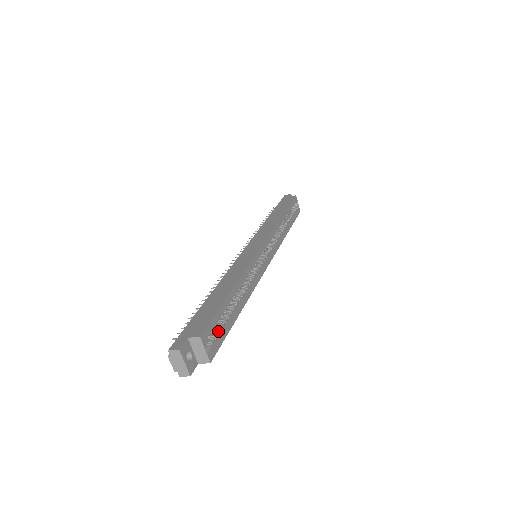
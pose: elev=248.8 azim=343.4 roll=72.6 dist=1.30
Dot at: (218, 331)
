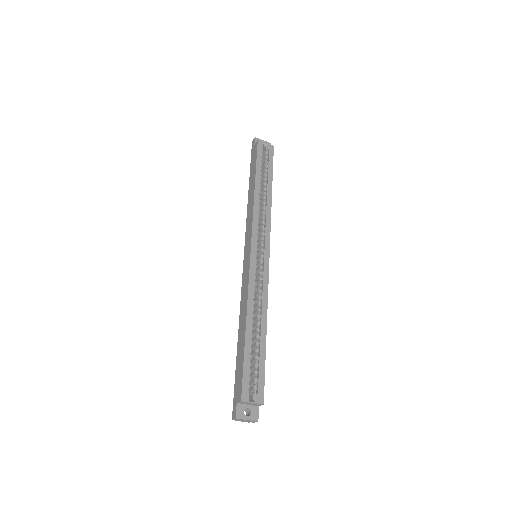
Dot at: (255, 374)
